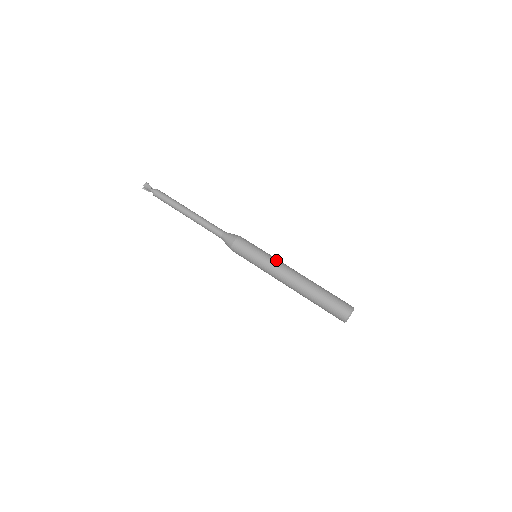
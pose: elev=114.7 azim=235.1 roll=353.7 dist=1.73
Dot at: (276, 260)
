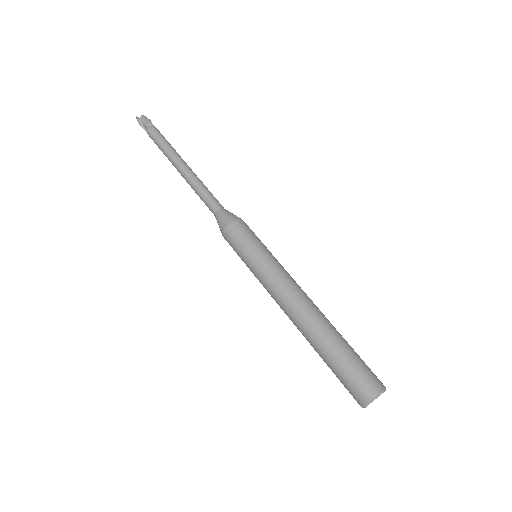
Dot at: (287, 272)
